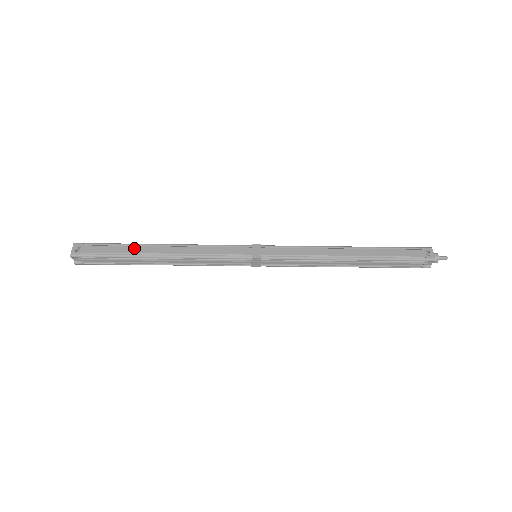
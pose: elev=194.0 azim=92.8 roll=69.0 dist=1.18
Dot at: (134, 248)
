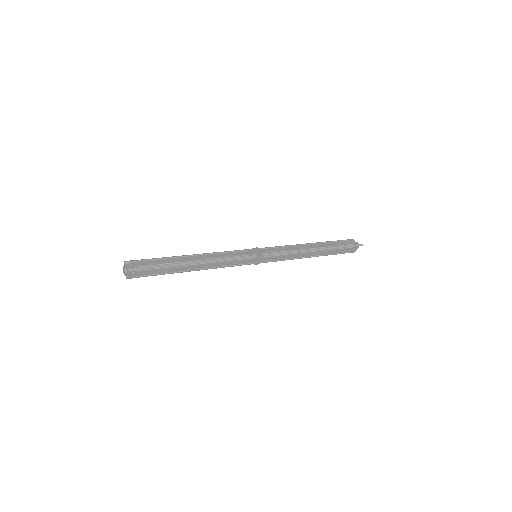
Dot at: (175, 269)
